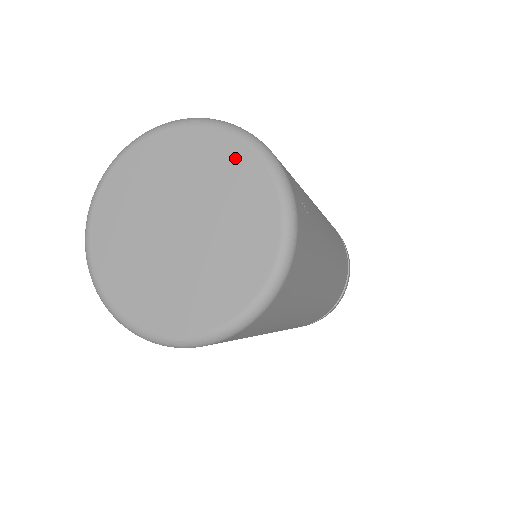
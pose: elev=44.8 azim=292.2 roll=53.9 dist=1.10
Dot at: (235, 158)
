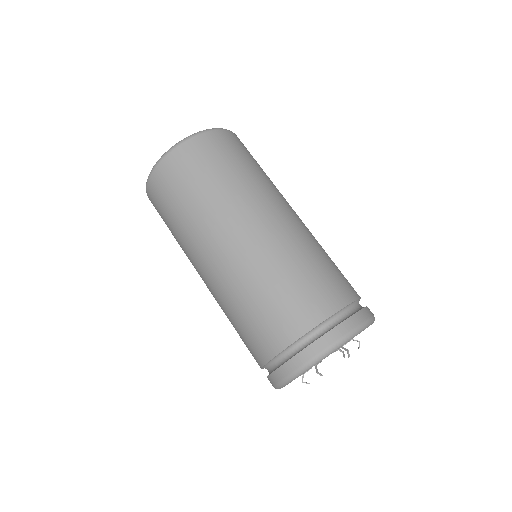
Dot at: occluded
